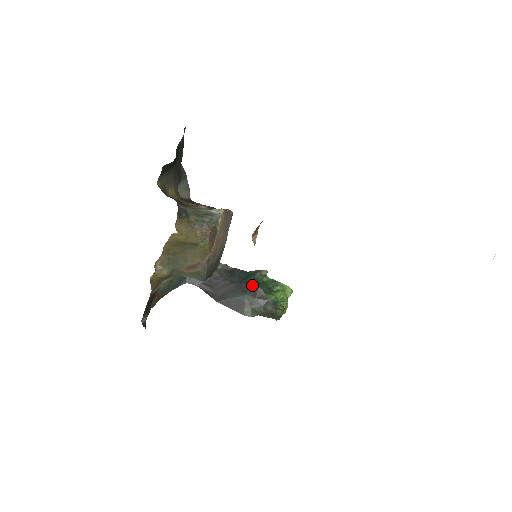
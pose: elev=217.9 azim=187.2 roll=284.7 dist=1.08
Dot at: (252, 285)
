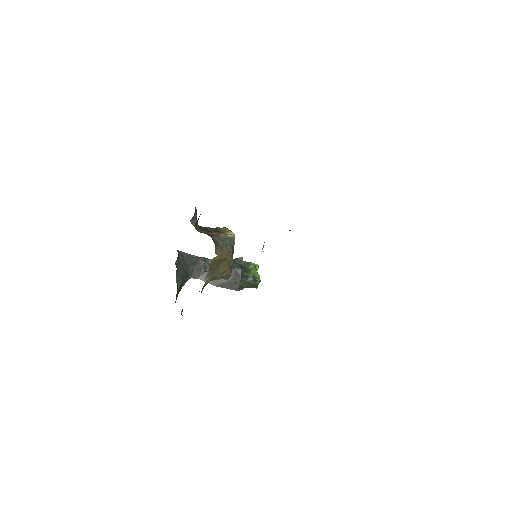
Dot at: (236, 269)
